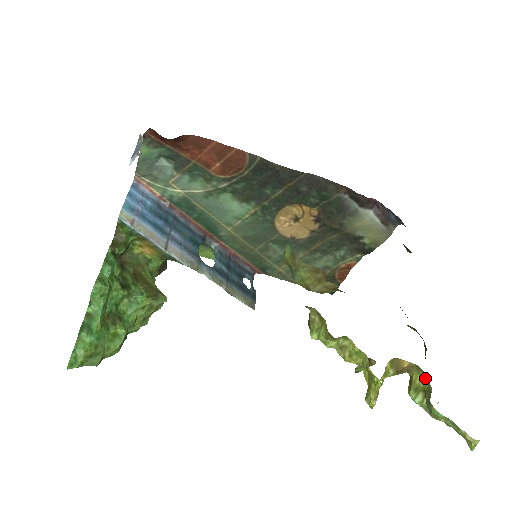
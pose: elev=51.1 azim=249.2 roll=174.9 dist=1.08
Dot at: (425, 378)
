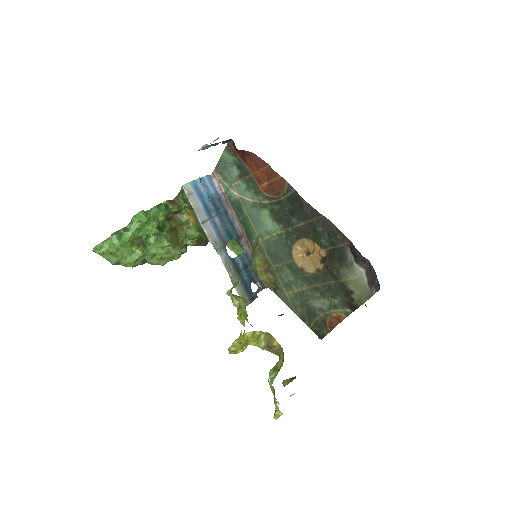
Dot at: (283, 361)
